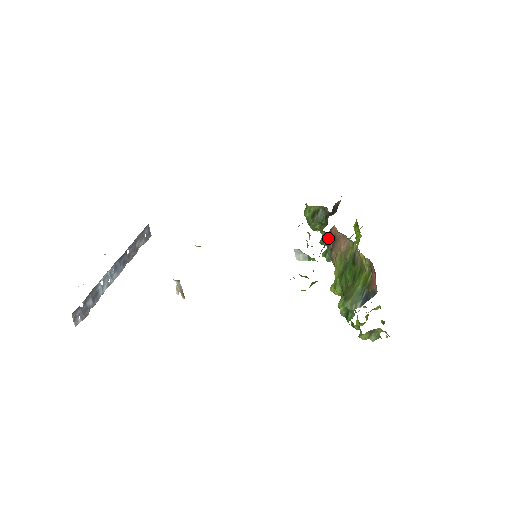
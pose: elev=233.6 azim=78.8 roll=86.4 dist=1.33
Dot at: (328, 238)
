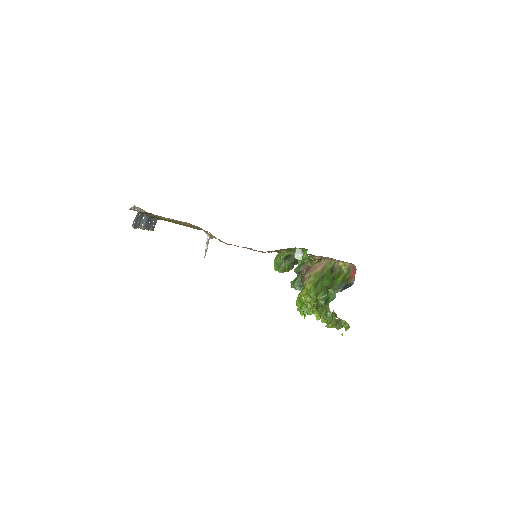
Dot at: (303, 266)
